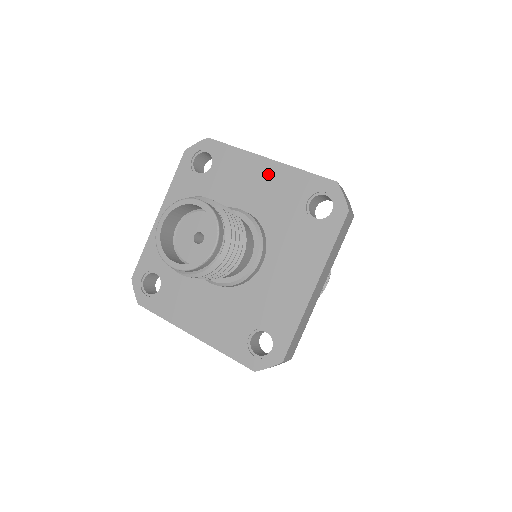
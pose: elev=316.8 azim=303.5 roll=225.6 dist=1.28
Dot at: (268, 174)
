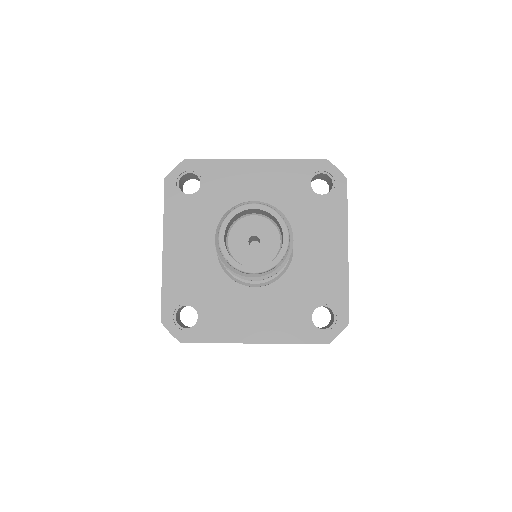
Dot at: (262, 173)
